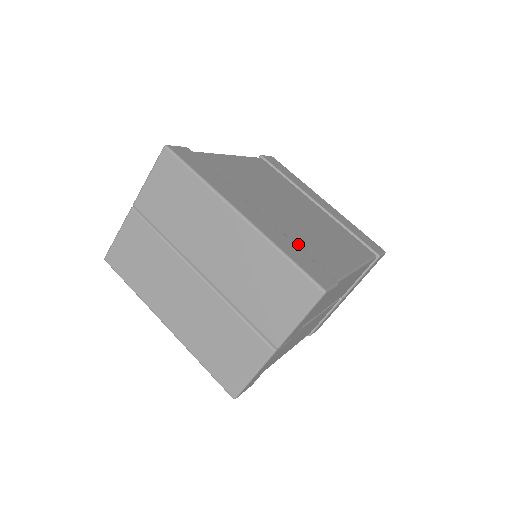
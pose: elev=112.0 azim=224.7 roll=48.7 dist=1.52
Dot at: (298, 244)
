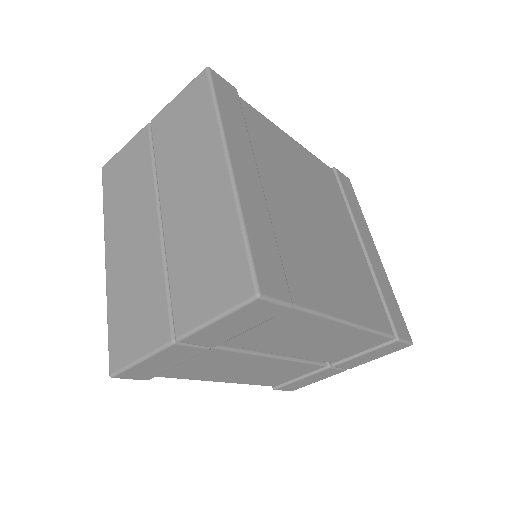
Dot at: (282, 242)
